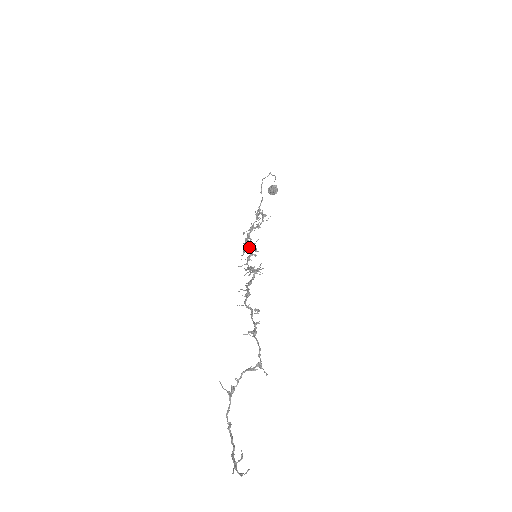
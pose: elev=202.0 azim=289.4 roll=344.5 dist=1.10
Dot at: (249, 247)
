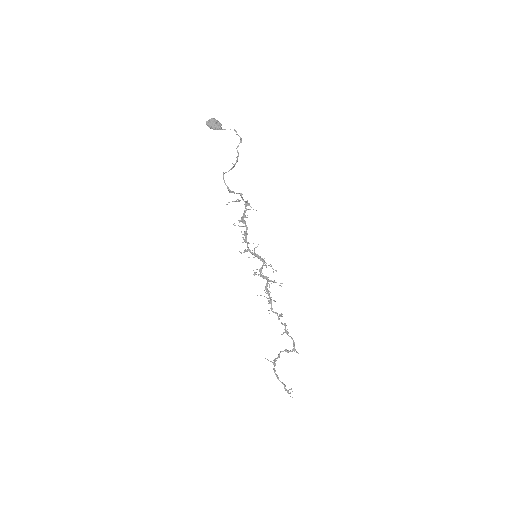
Dot at: (258, 256)
